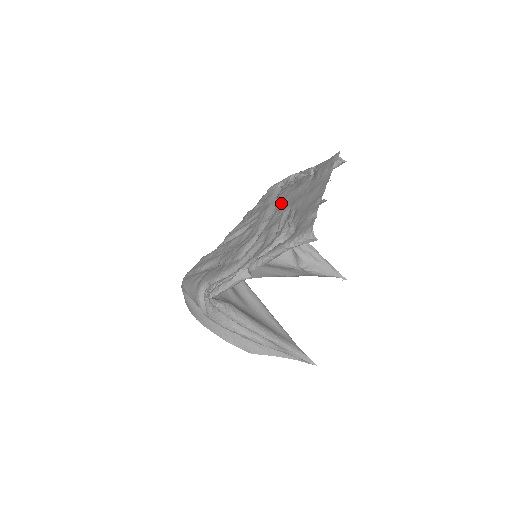
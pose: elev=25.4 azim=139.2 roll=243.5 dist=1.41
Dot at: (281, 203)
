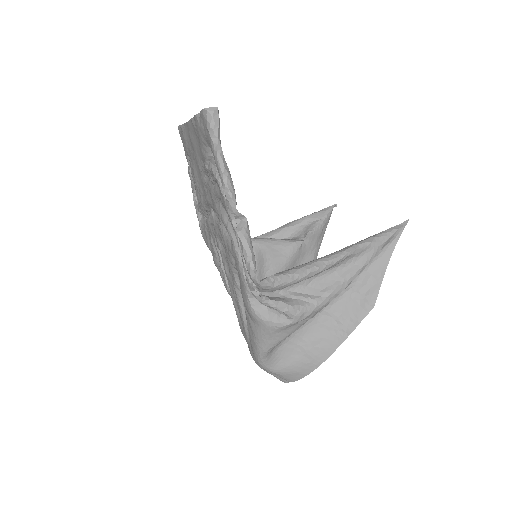
Dot at: (203, 198)
